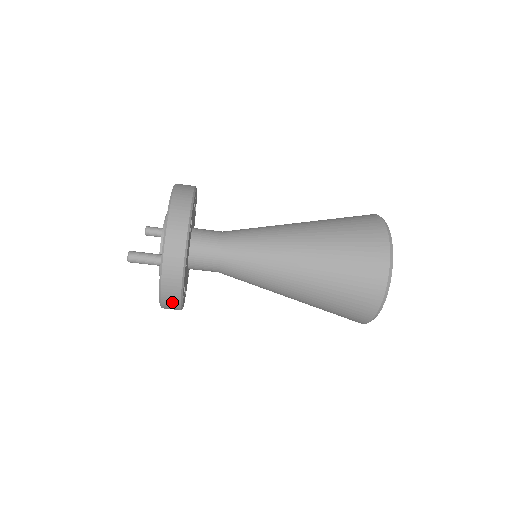
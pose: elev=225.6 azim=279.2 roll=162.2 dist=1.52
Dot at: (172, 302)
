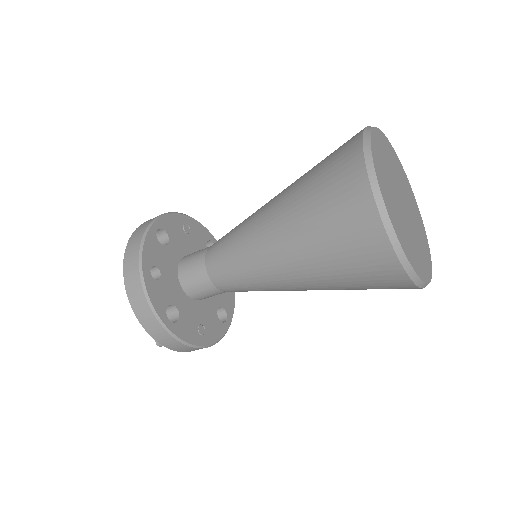
Dot at: occluded
